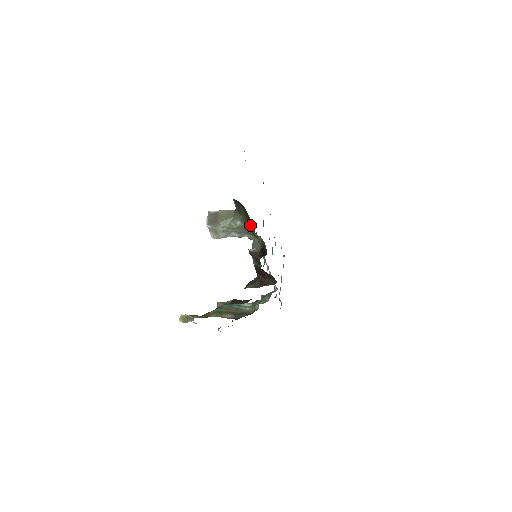
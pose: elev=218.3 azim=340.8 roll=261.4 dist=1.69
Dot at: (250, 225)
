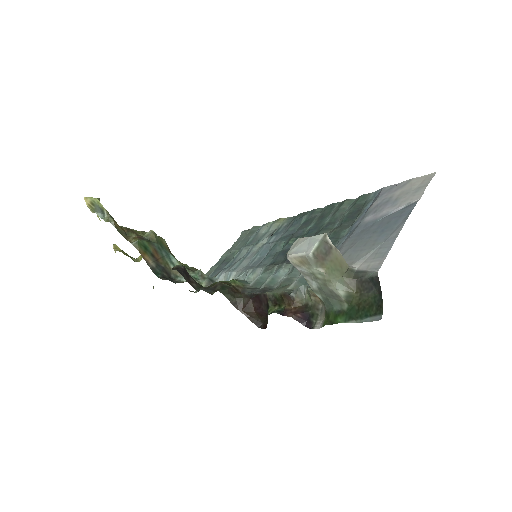
Dot at: (349, 310)
